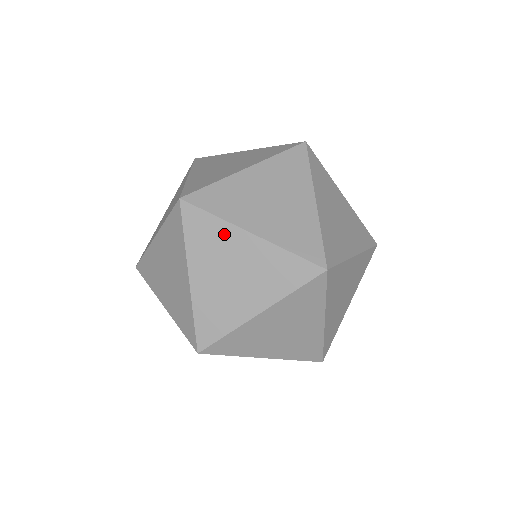
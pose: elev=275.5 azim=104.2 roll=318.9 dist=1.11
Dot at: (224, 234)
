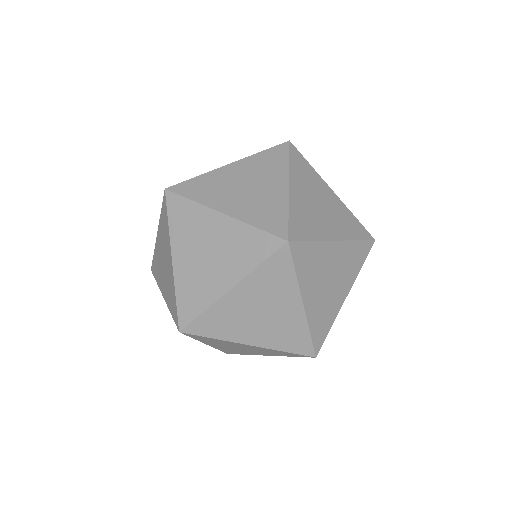
Dot at: (226, 342)
